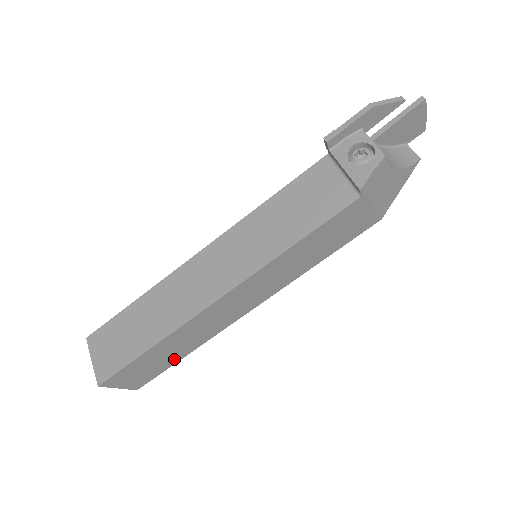
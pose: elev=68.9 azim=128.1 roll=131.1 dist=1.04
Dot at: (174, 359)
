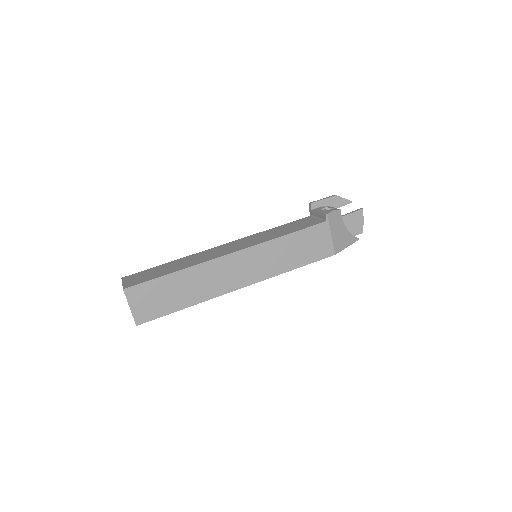
Dot at: (177, 305)
